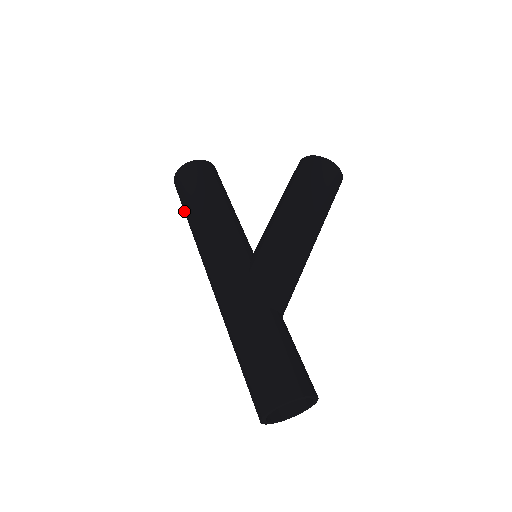
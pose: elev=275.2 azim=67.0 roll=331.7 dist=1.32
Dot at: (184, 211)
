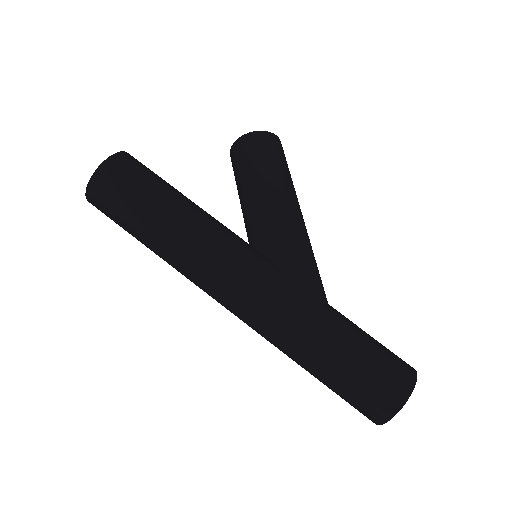
Dot at: (132, 226)
